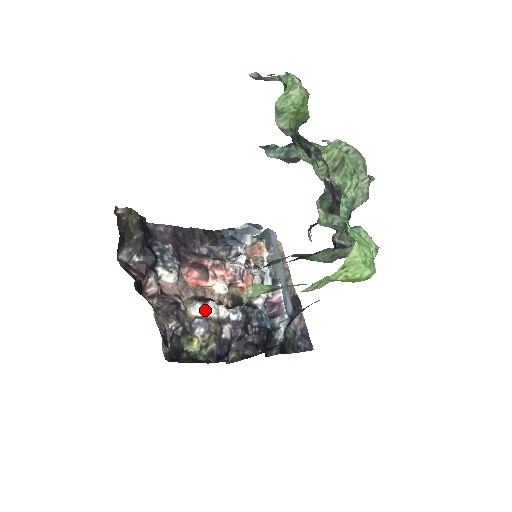
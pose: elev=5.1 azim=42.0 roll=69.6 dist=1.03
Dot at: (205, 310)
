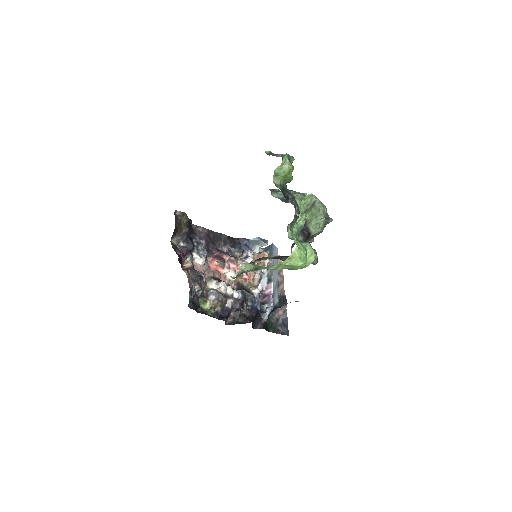
Dot at: (218, 286)
